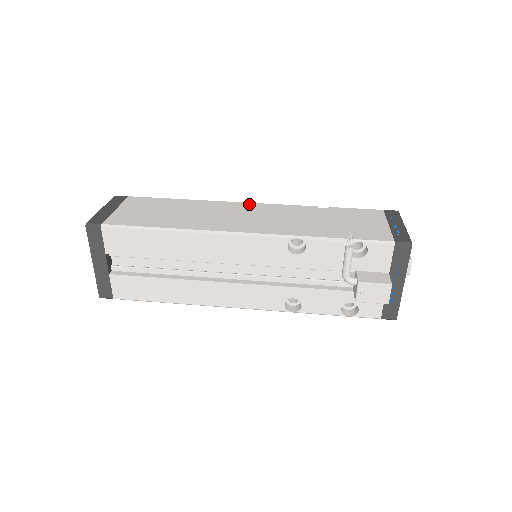
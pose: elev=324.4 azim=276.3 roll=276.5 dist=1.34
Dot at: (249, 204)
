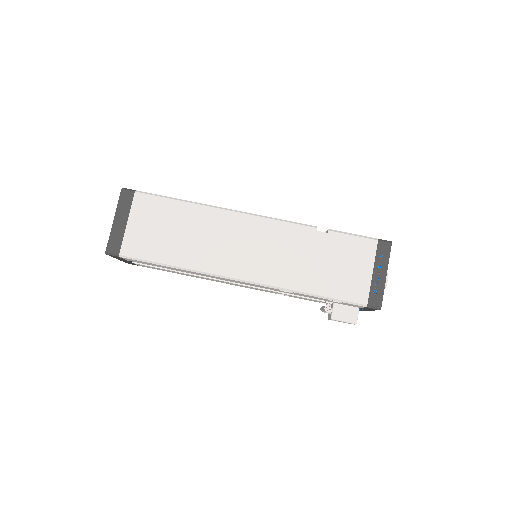
Dot at: (252, 219)
